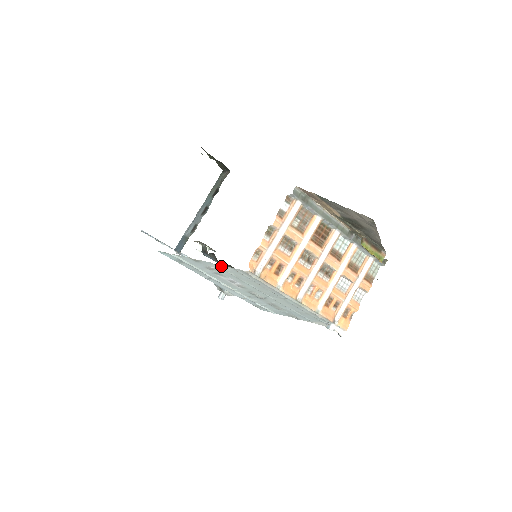
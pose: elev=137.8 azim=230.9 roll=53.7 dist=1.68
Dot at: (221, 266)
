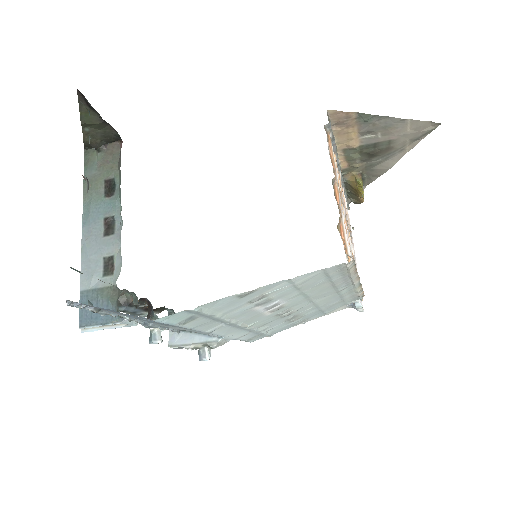
Dot at: (299, 278)
